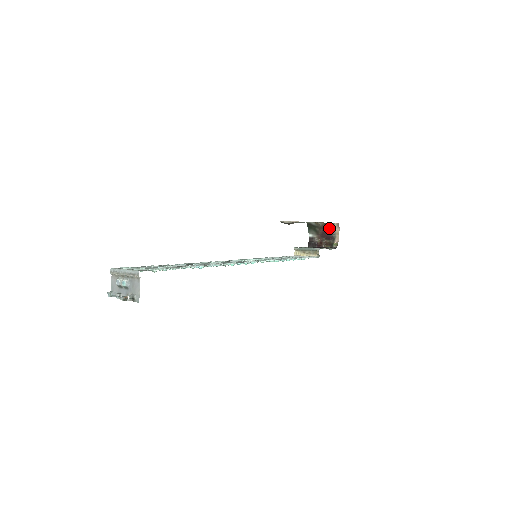
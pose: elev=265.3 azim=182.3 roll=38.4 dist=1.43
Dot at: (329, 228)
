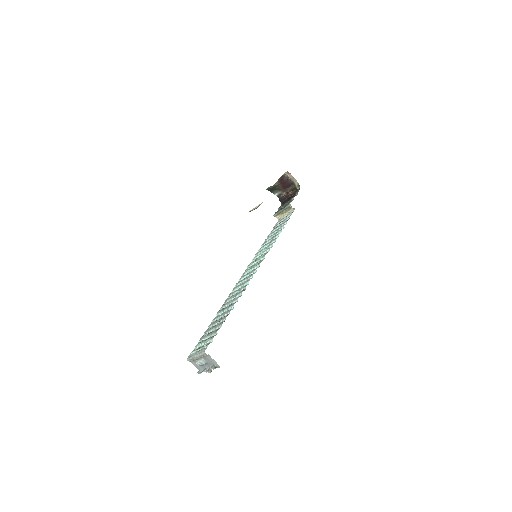
Dot at: (284, 180)
